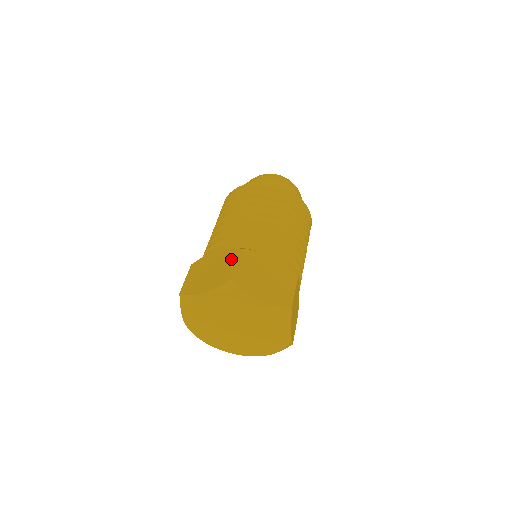
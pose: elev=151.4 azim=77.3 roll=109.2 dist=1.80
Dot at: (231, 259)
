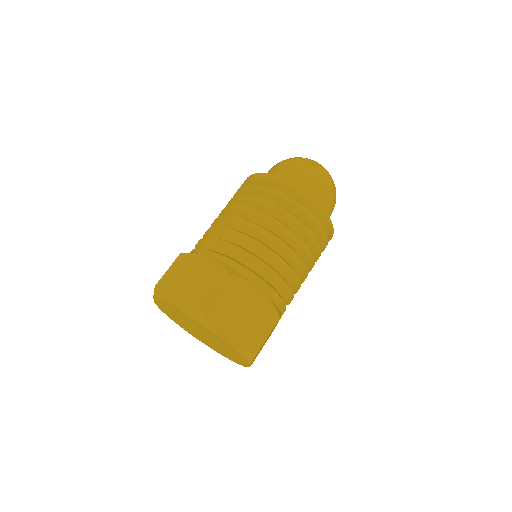
Dot at: (215, 282)
